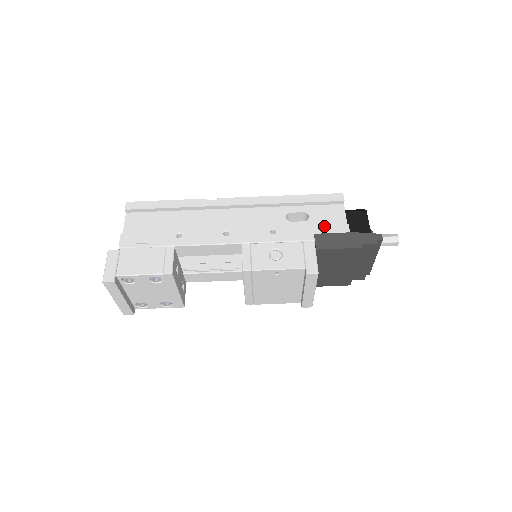
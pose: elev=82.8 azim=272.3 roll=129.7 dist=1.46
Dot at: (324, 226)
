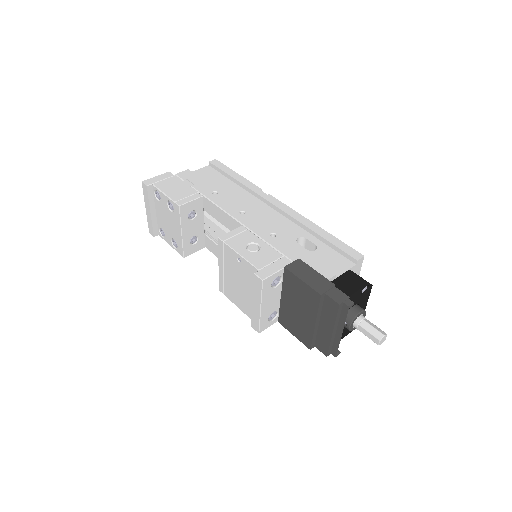
Dot at: (314, 260)
